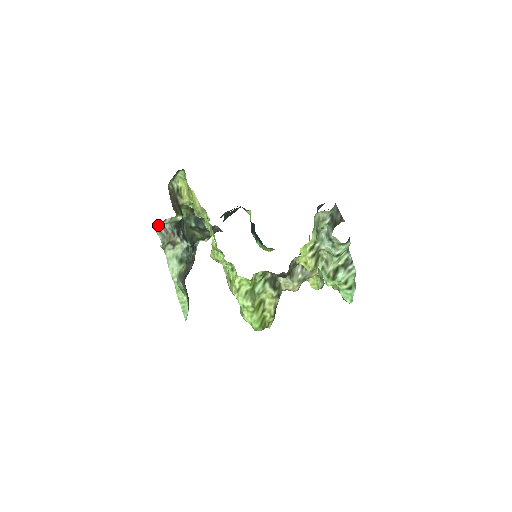
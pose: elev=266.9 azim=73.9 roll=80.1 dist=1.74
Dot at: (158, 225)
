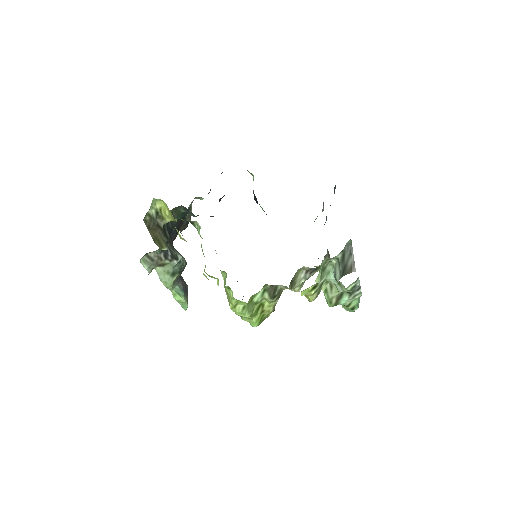
Dot at: occluded
